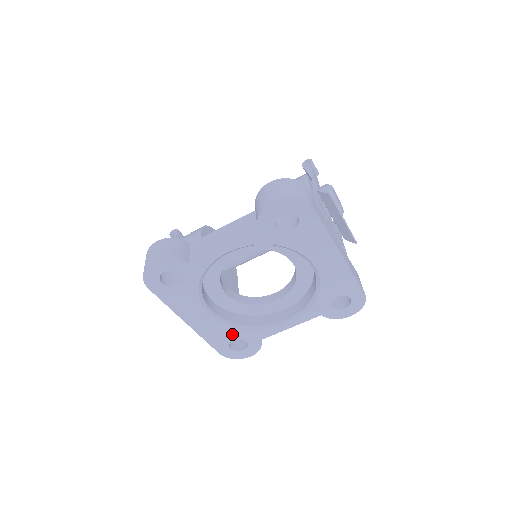
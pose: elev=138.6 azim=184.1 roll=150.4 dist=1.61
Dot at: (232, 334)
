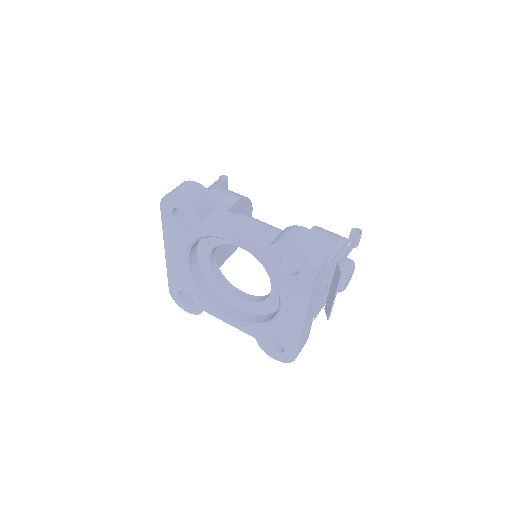
Dot at: (188, 288)
